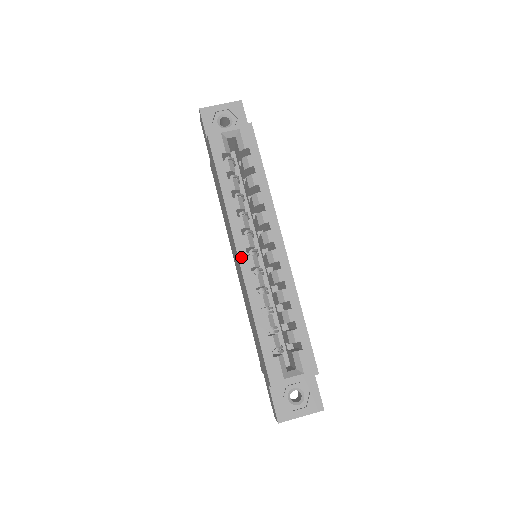
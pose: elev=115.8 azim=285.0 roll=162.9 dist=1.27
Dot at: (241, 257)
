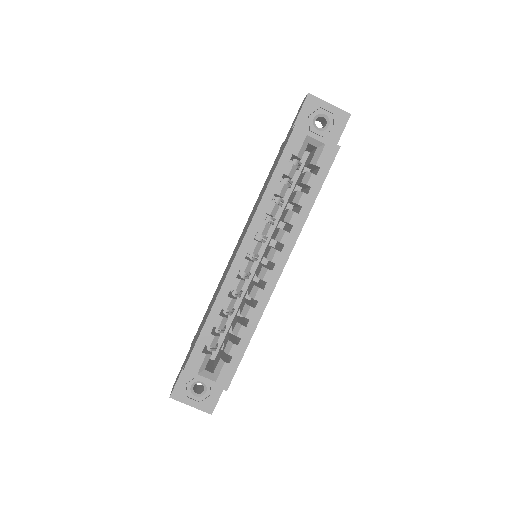
Dot at: (239, 255)
